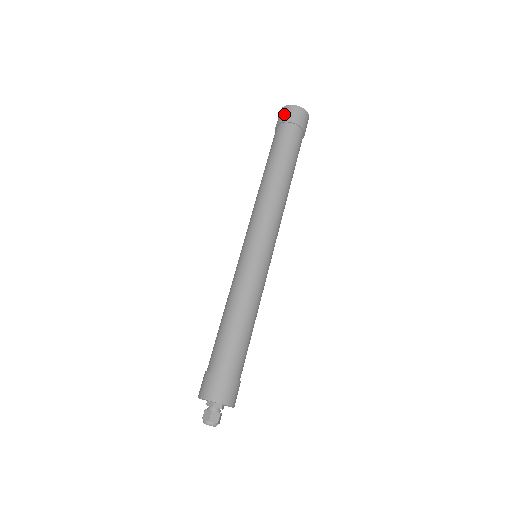
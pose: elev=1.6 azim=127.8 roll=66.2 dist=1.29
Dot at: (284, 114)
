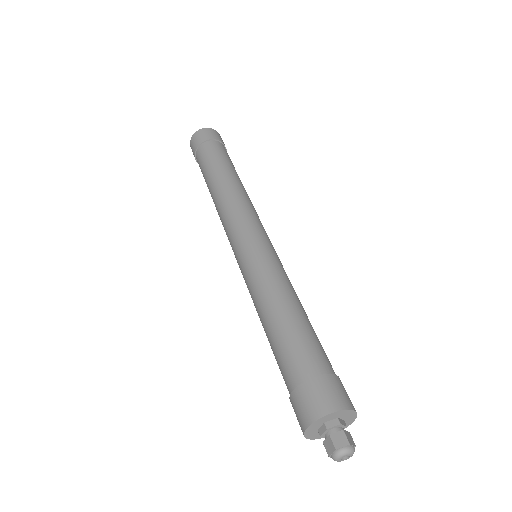
Dot at: (193, 145)
